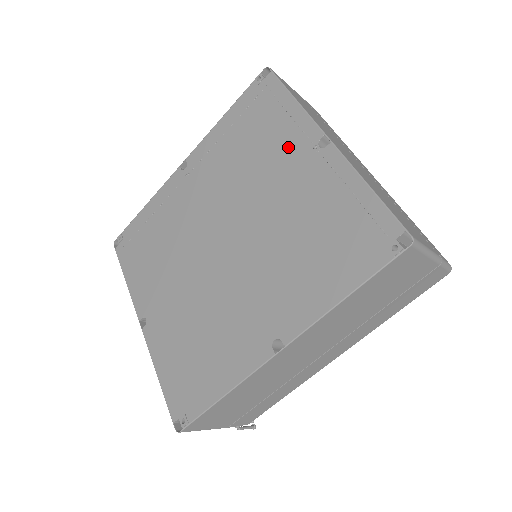
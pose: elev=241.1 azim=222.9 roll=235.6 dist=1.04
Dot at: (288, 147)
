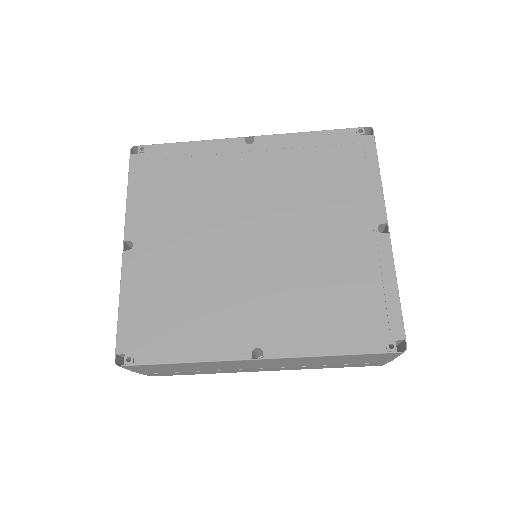
Dot at: (353, 207)
